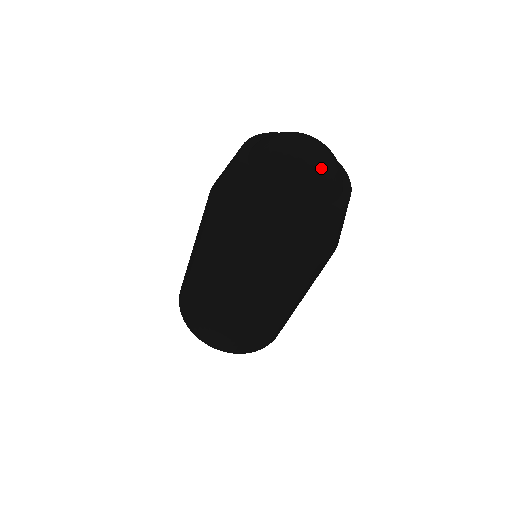
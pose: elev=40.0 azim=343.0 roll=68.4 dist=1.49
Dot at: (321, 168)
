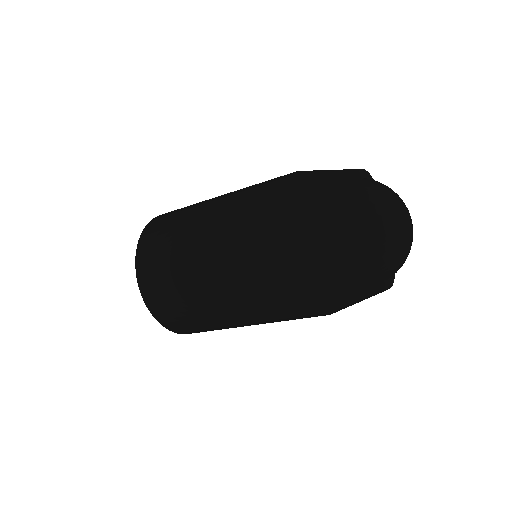
Dot at: occluded
